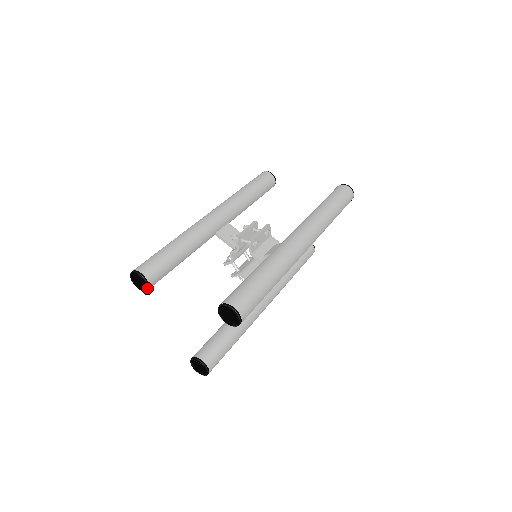
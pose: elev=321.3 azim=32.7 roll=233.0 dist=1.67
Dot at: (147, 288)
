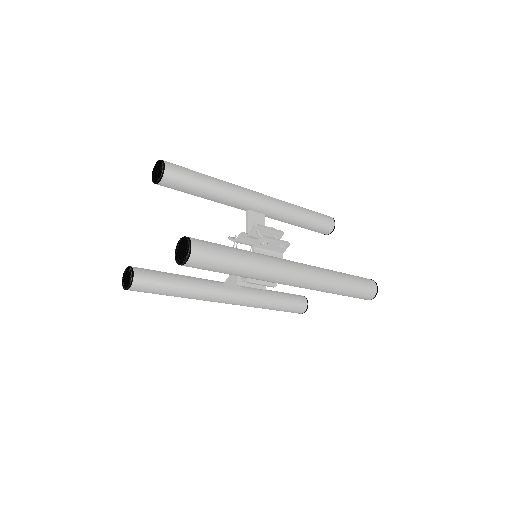
Dot at: (131, 270)
